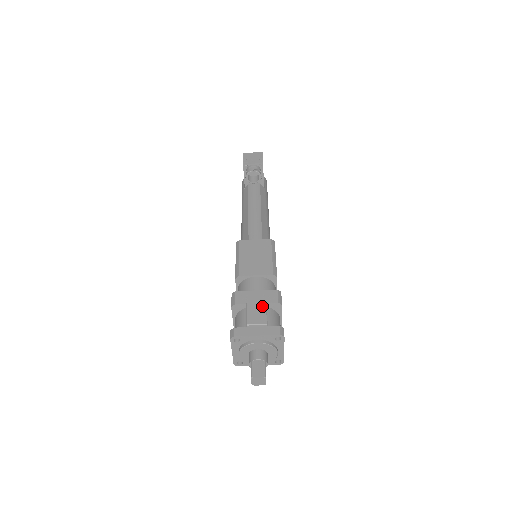
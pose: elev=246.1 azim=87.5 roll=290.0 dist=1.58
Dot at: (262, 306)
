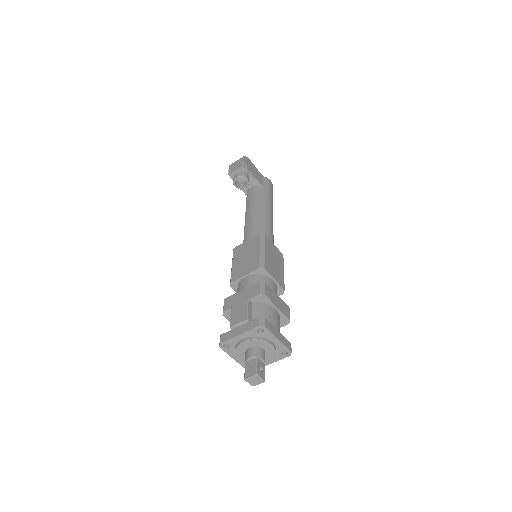
Dot at: (244, 304)
